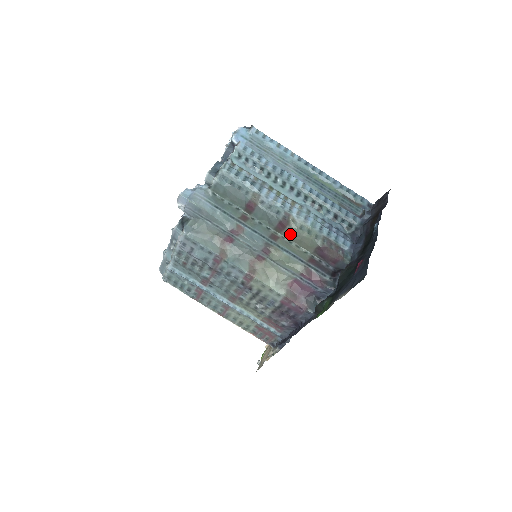
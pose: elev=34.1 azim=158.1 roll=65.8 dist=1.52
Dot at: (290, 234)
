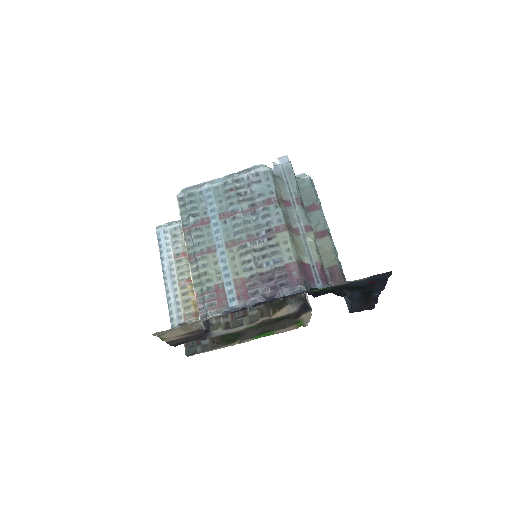
Dot at: (323, 243)
